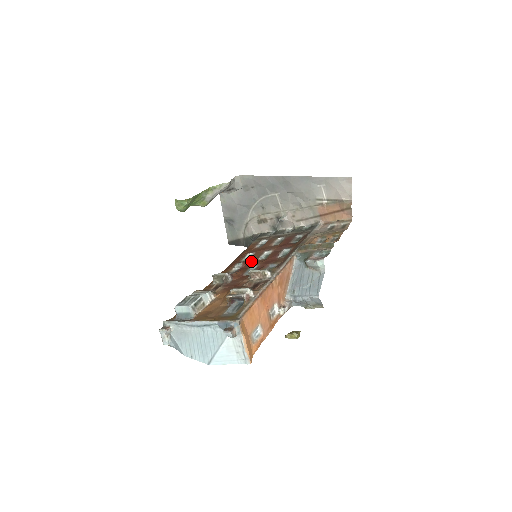
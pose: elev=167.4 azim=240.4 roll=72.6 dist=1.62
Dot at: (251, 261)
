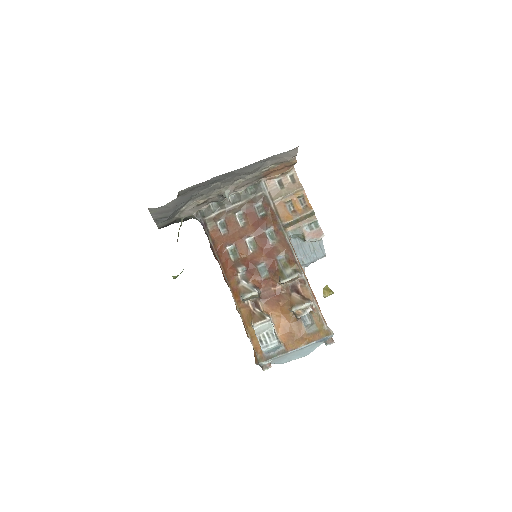
Dot at: (248, 259)
